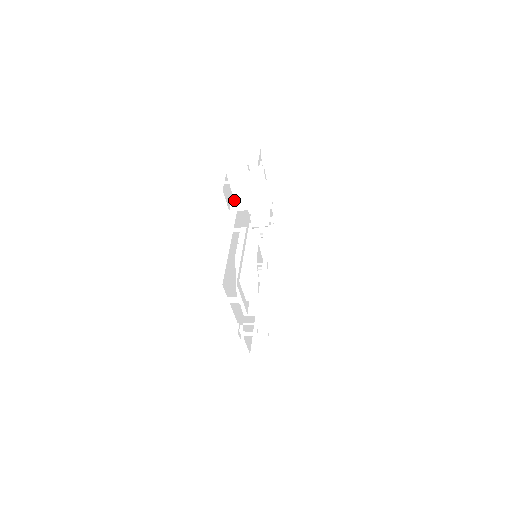
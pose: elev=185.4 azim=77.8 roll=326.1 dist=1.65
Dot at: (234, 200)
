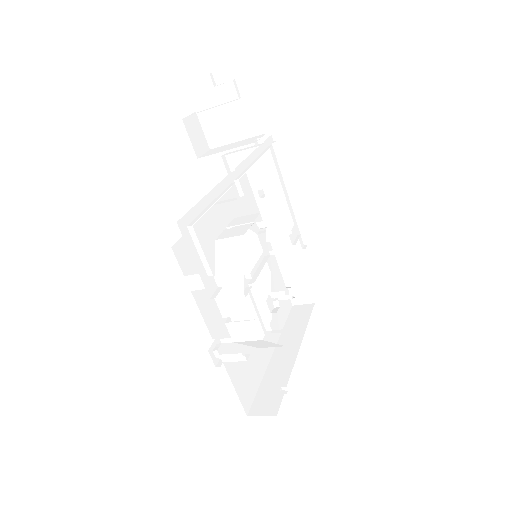
Dot at: (209, 151)
